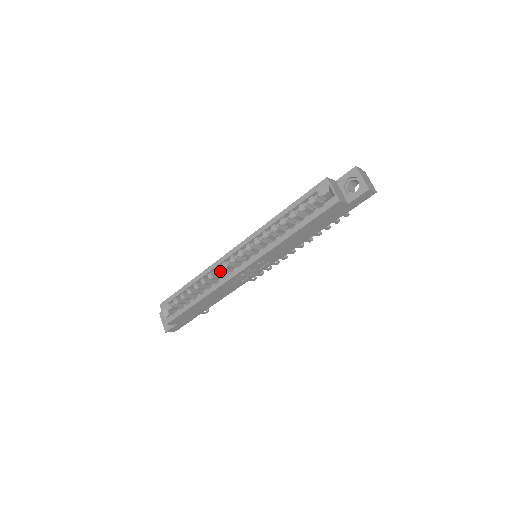
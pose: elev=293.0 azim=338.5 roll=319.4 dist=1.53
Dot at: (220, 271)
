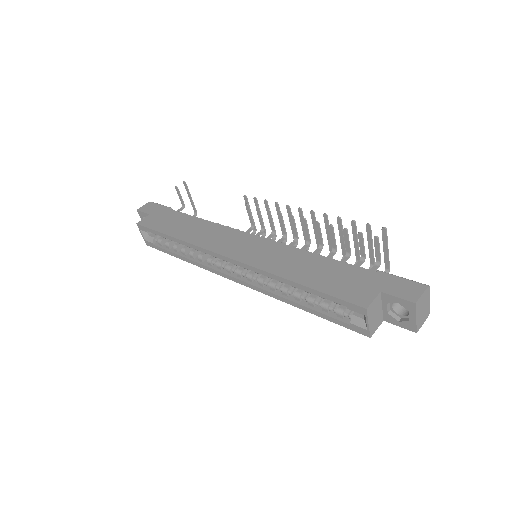
Dot at: occluded
